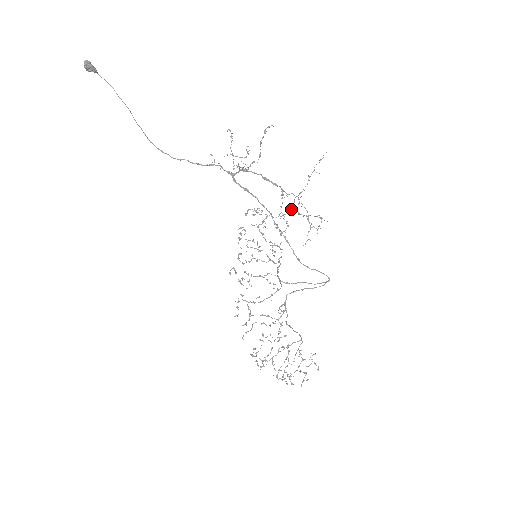
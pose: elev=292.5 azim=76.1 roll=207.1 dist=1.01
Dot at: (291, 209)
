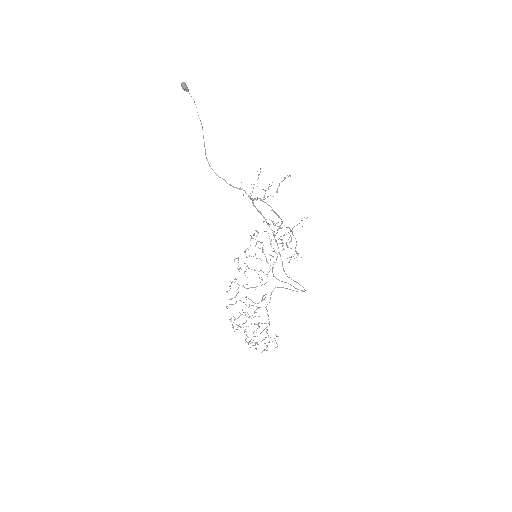
Dot at: occluded
